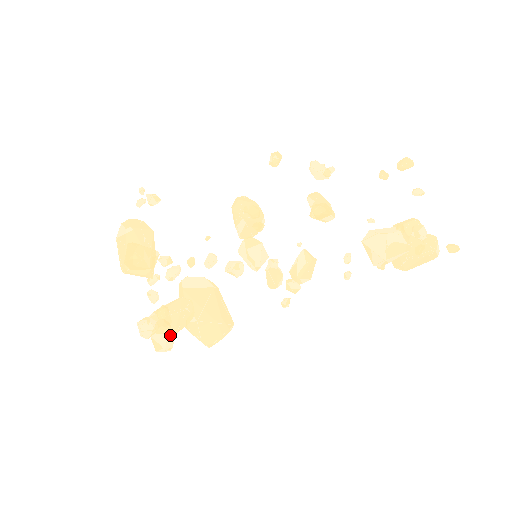
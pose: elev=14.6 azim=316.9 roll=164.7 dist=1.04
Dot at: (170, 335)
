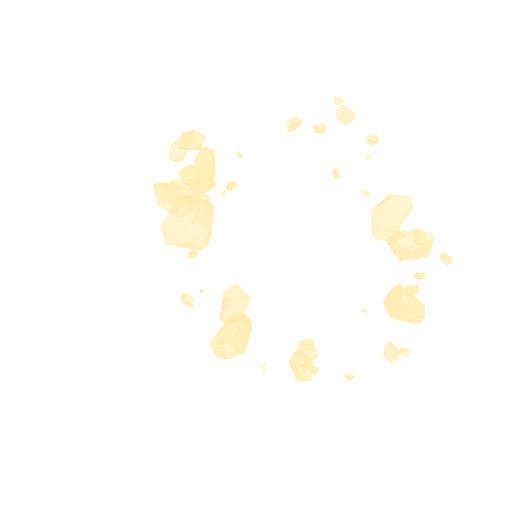
Dot at: (199, 141)
